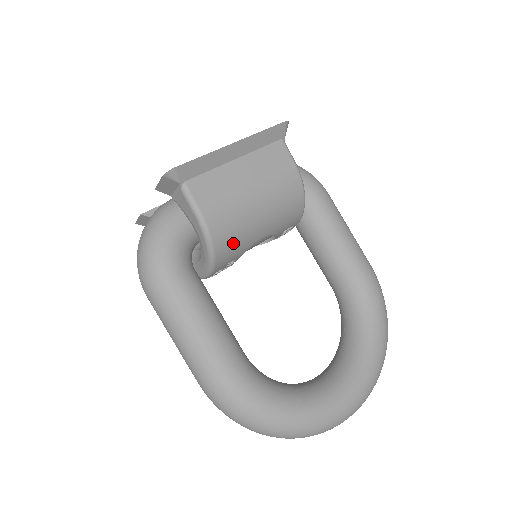
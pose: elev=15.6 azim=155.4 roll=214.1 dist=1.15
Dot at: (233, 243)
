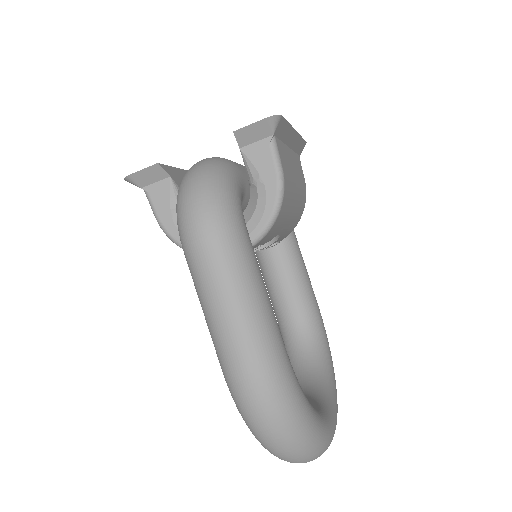
Dot at: (280, 222)
